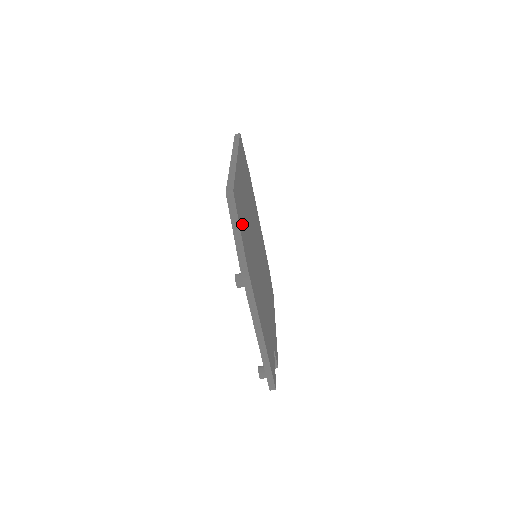
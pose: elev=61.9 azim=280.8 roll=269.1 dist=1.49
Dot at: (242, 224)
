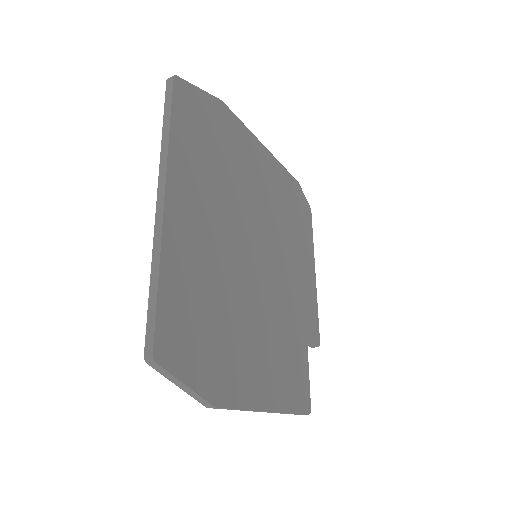
Dot at: (194, 348)
